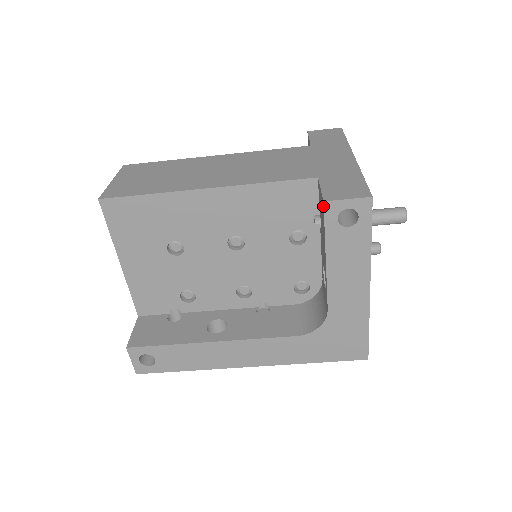
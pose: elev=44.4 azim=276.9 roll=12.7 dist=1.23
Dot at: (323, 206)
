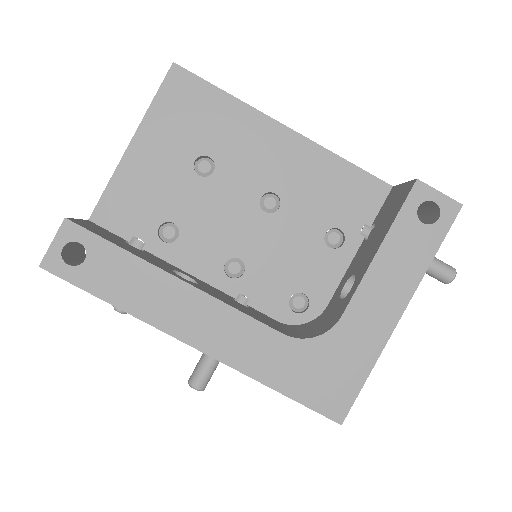
Dot at: (412, 185)
